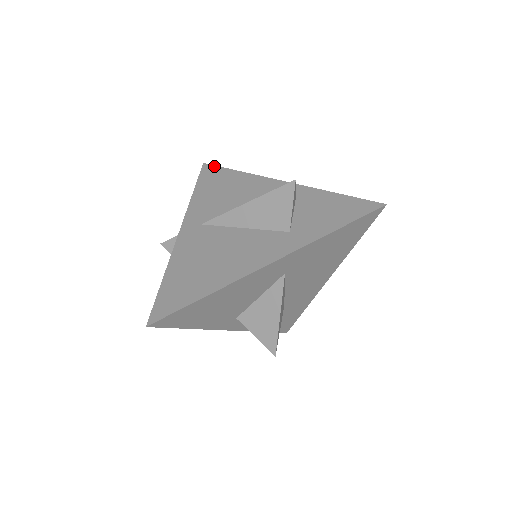
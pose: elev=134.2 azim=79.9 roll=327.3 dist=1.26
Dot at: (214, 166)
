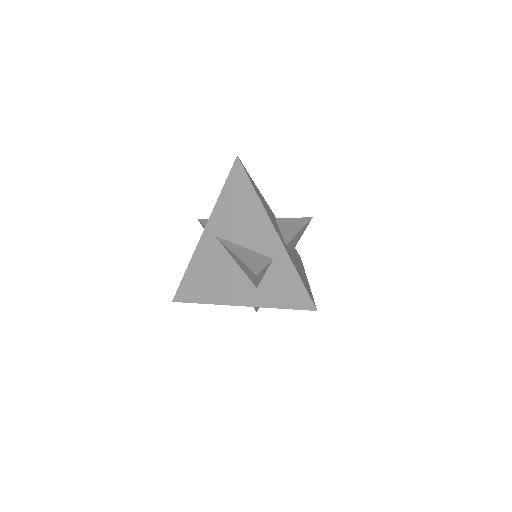
Dot at: (242, 168)
